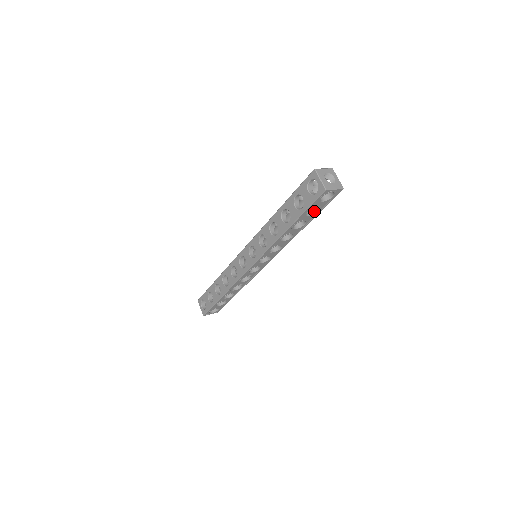
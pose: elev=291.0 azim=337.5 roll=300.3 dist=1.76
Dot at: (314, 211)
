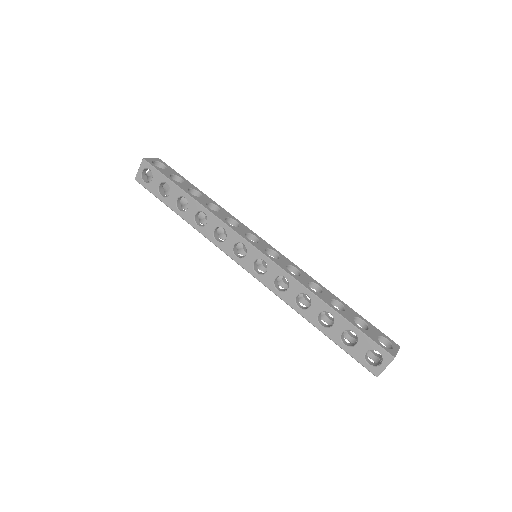
Dot at: (346, 336)
